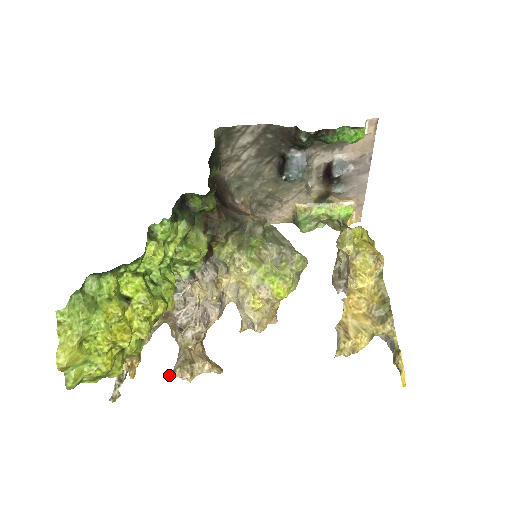
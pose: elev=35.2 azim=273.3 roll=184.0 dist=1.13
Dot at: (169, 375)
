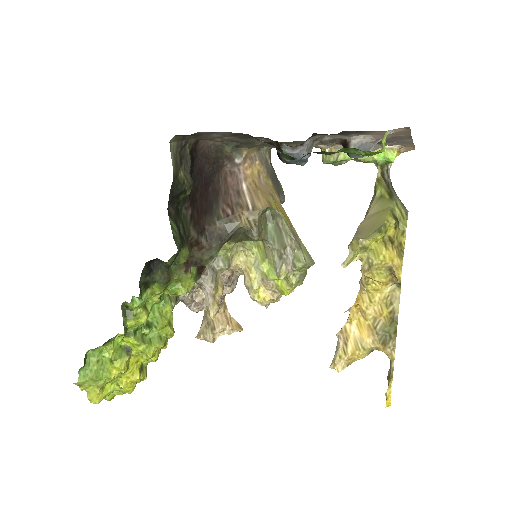
Dot at: occluded
